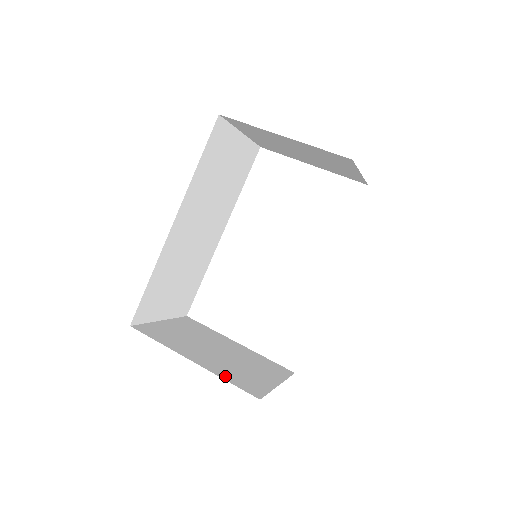
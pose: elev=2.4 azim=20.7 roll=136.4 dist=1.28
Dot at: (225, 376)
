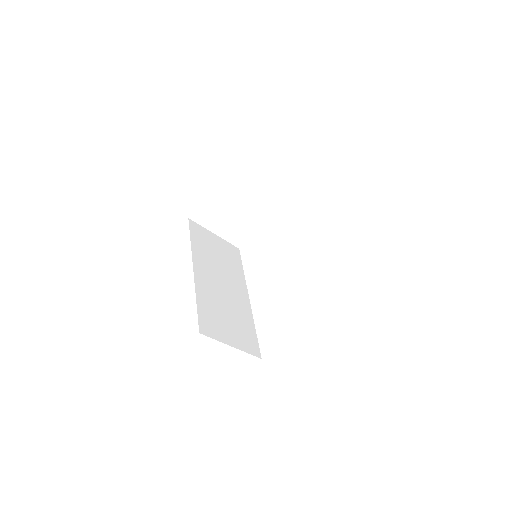
Dot at: occluded
